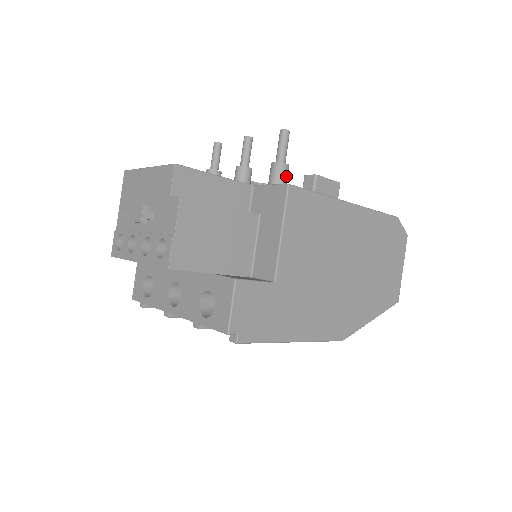
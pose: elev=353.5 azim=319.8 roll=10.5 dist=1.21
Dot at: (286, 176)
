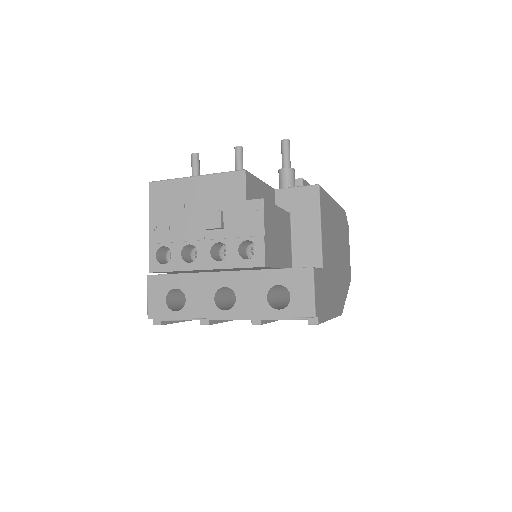
Dot at: occluded
